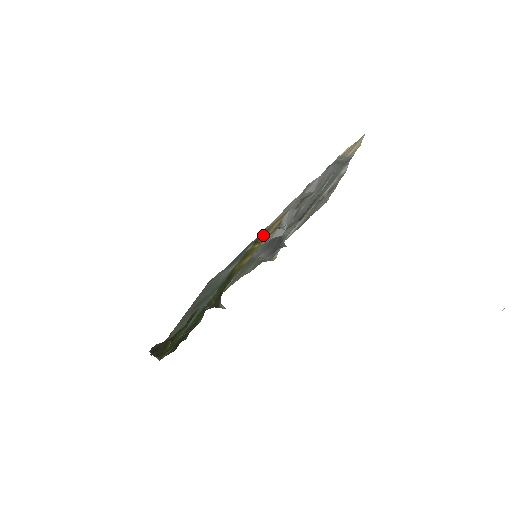
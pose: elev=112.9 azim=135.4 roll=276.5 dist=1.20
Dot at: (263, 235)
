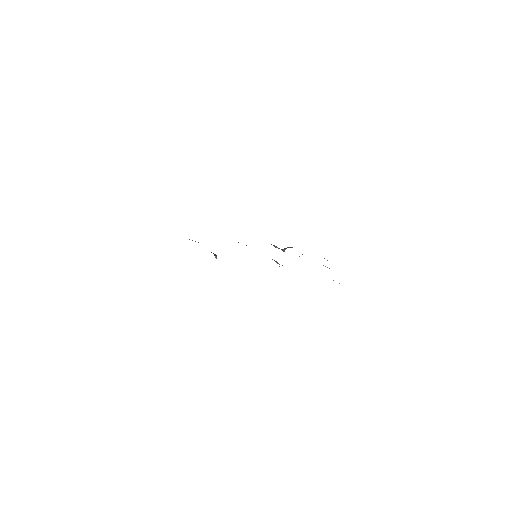
Dot at: occluded
